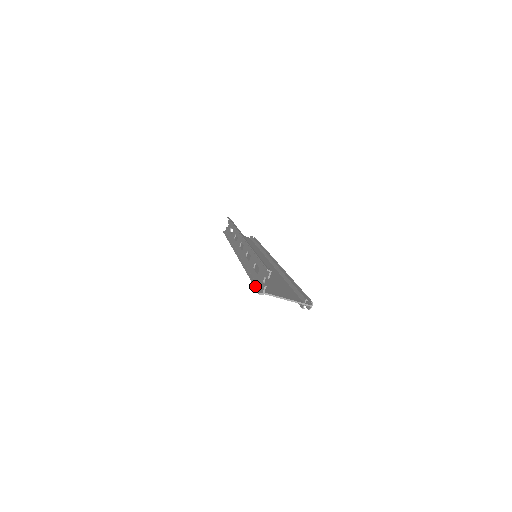
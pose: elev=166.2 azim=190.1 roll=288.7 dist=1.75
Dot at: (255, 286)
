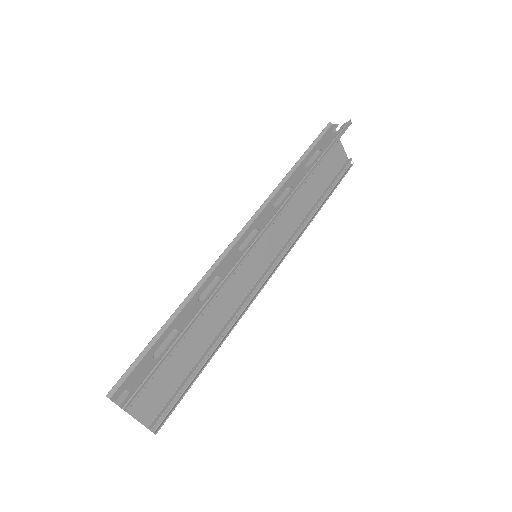
Dot at: (127, 371)
